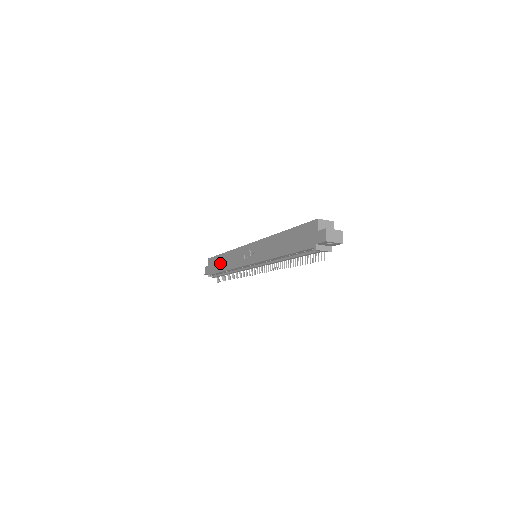
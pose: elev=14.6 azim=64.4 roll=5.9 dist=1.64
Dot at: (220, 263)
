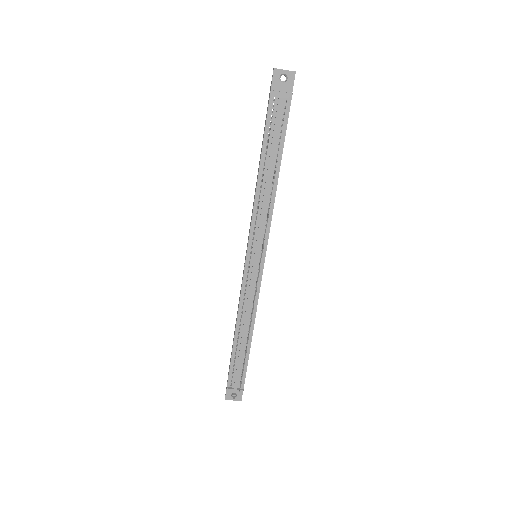
Dot at: occluded
